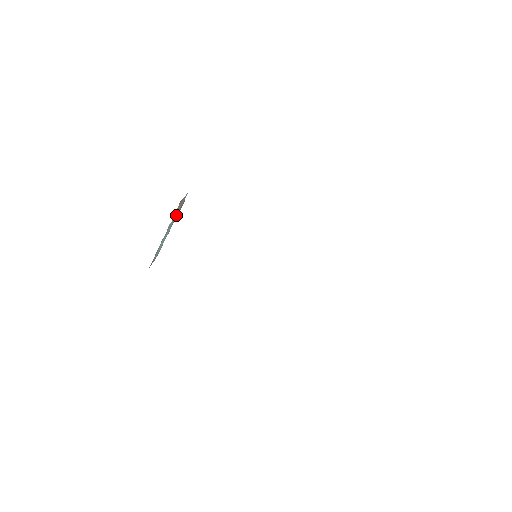
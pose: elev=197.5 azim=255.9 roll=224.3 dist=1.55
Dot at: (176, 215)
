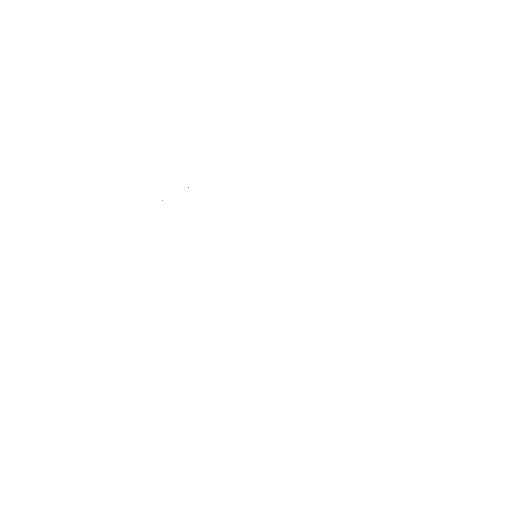
Dot at: occluded
